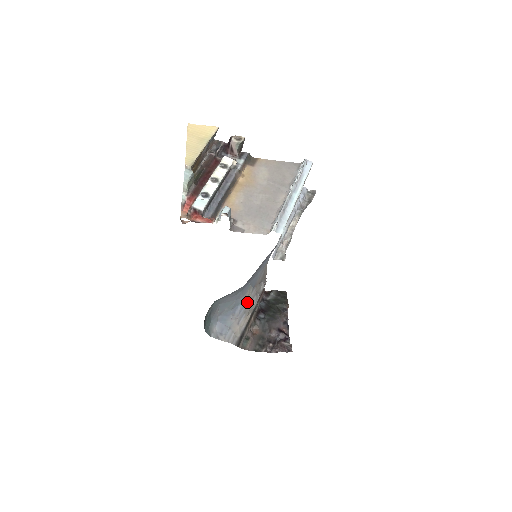
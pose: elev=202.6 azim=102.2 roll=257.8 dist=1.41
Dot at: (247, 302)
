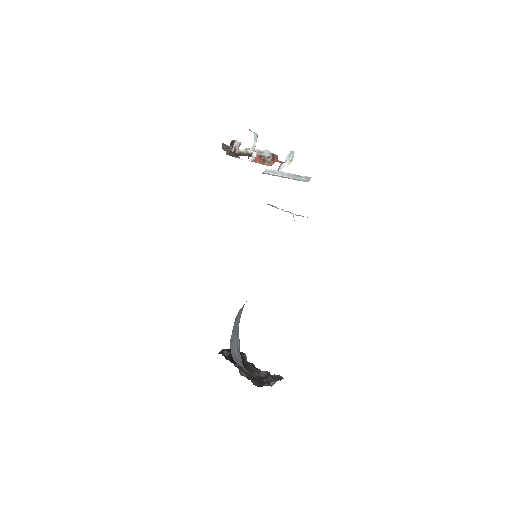
Dot at: occluded
